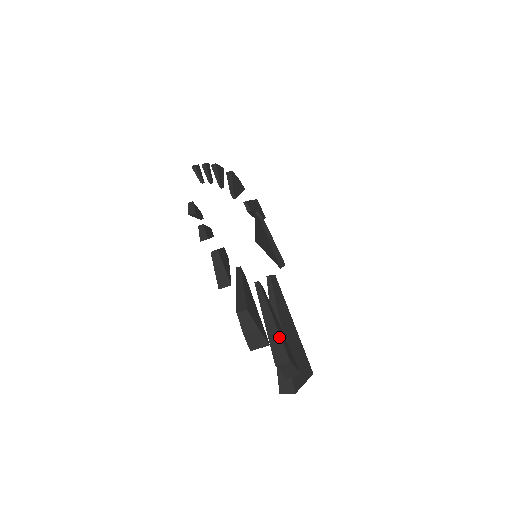
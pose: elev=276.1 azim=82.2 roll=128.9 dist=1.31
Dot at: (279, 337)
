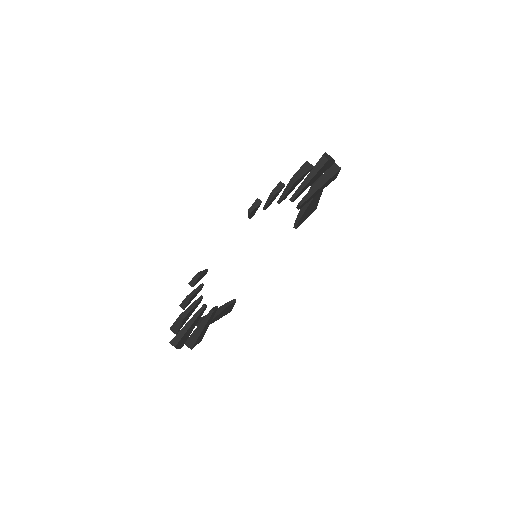
Dot at: (196, 339)
